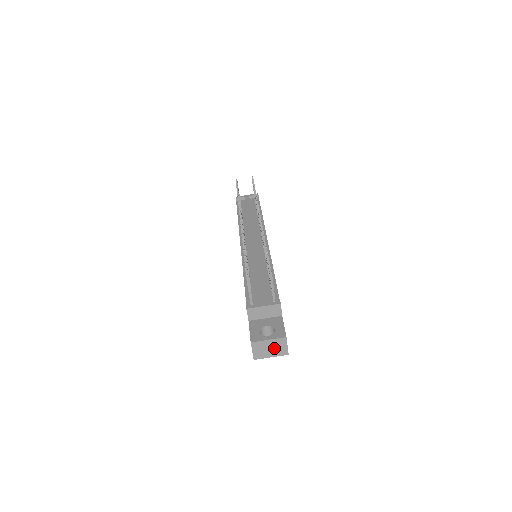
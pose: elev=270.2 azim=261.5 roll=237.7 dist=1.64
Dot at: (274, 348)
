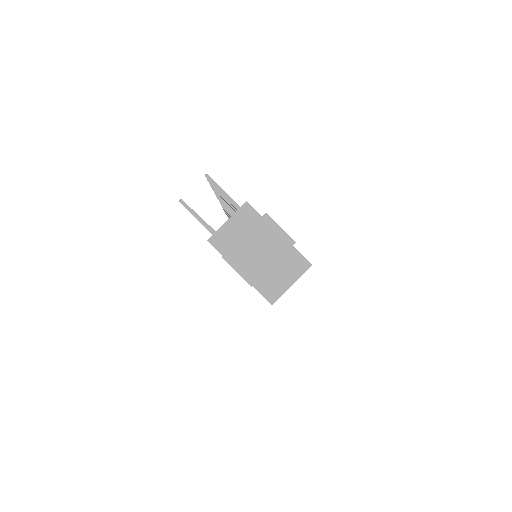
Dot at: (264, 245)
